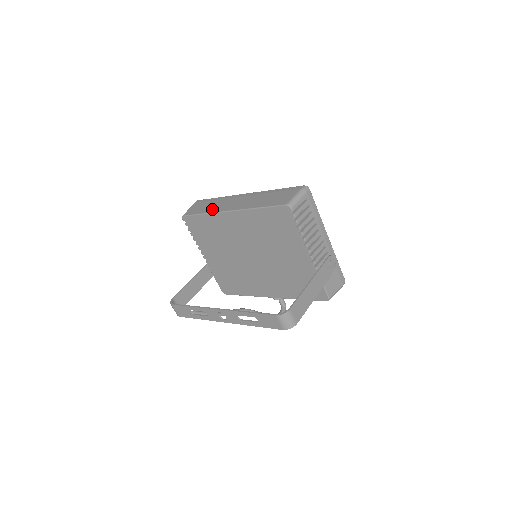
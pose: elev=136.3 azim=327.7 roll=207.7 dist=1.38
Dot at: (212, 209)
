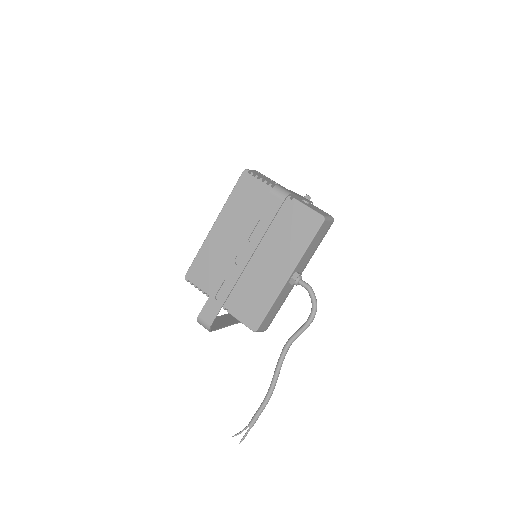
Dot at: occluded
